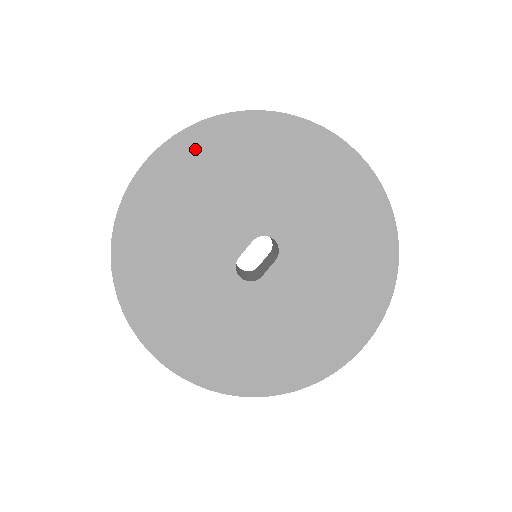
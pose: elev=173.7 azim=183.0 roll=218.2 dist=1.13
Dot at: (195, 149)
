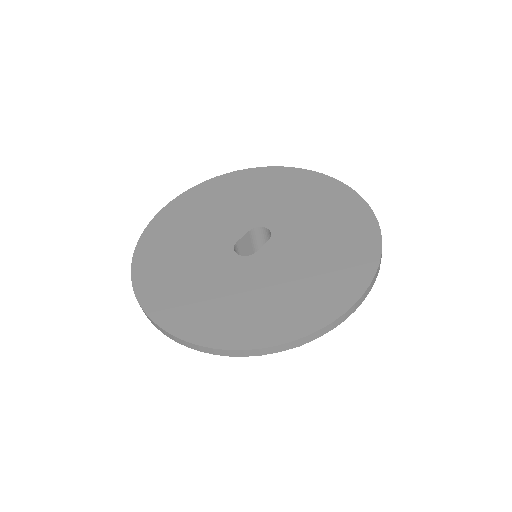
Dot at: (210, 189)
